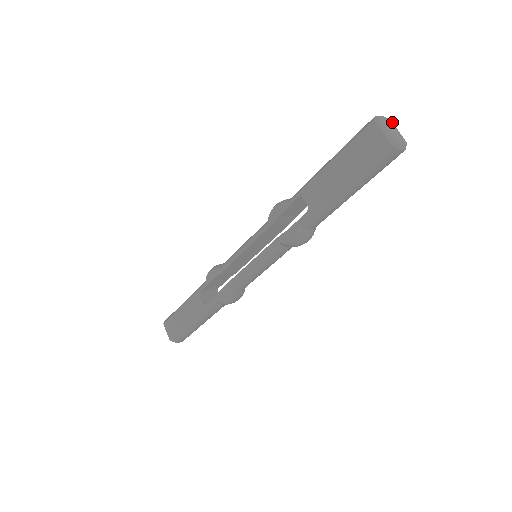
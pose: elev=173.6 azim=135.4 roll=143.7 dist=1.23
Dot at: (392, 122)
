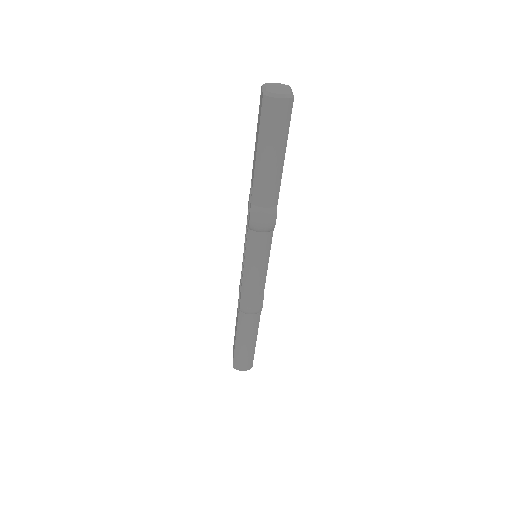
Dot at: (288, 86)
